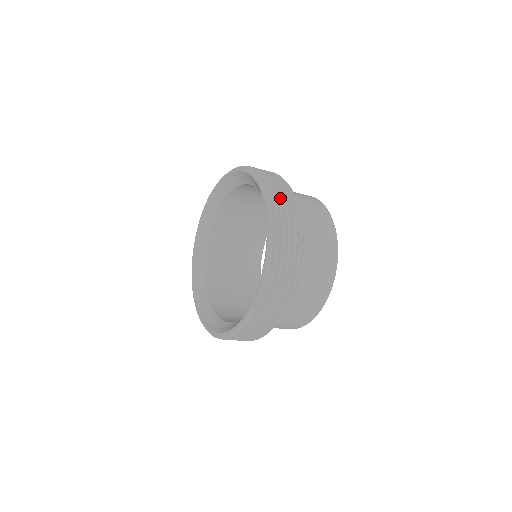
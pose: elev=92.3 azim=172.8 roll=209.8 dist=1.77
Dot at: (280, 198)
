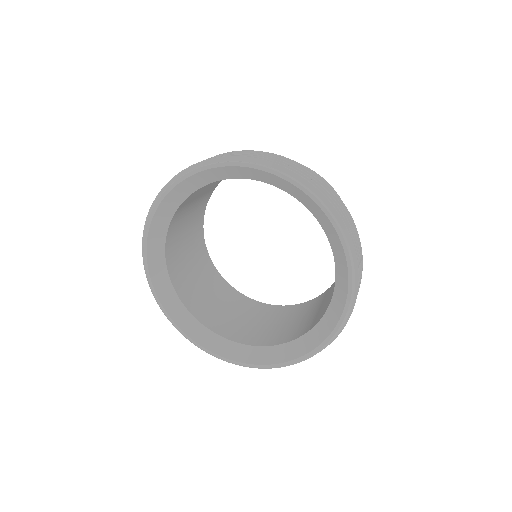
Dot at: occluded
